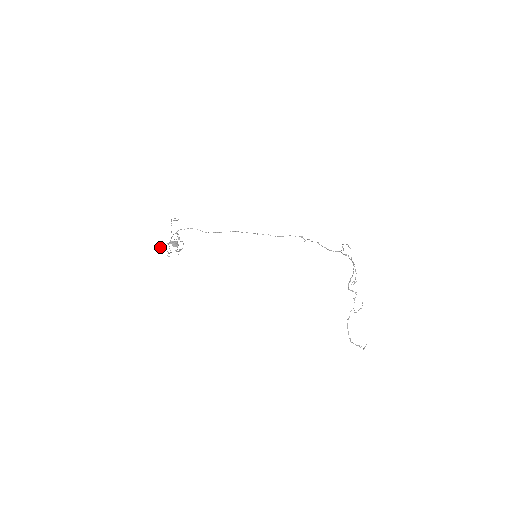
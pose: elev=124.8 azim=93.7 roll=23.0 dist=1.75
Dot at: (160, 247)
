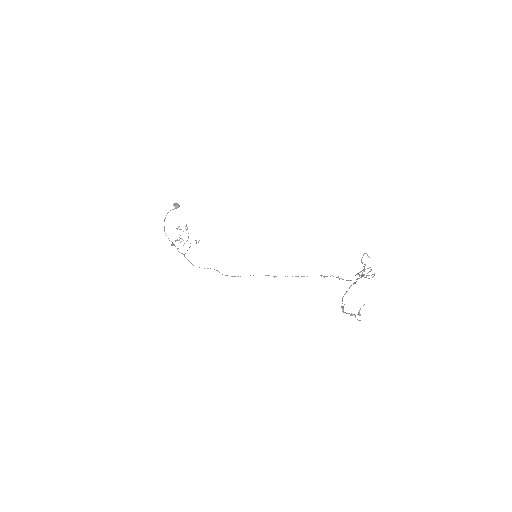
Dot at: occluded
